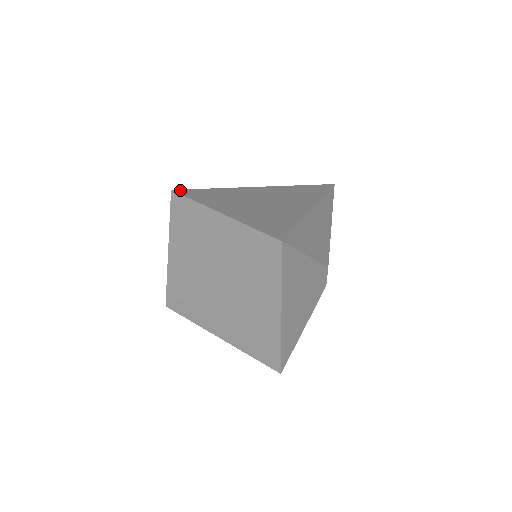
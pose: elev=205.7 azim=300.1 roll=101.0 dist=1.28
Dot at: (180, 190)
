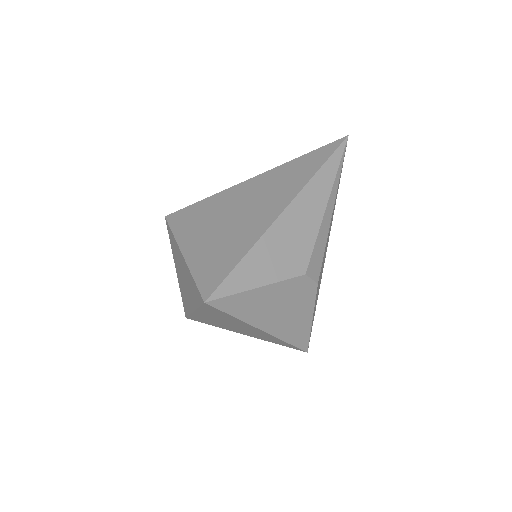
Dot at: (172, 215)
